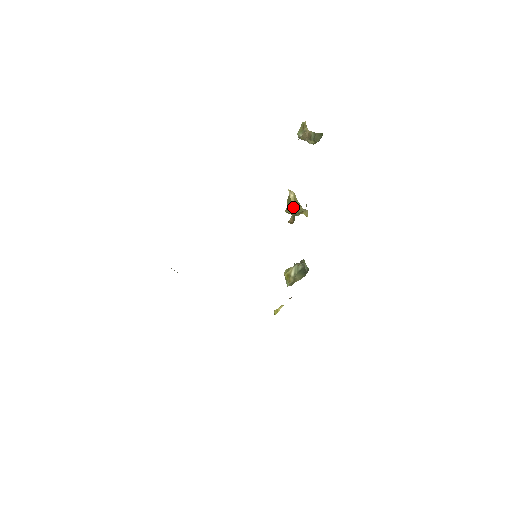
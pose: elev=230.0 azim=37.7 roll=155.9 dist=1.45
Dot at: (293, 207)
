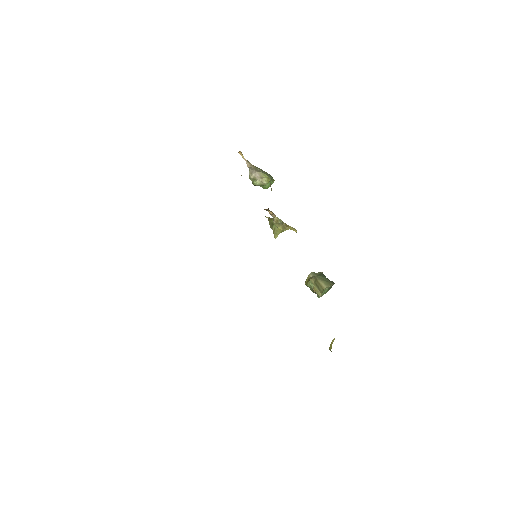
Dot at: occluded
